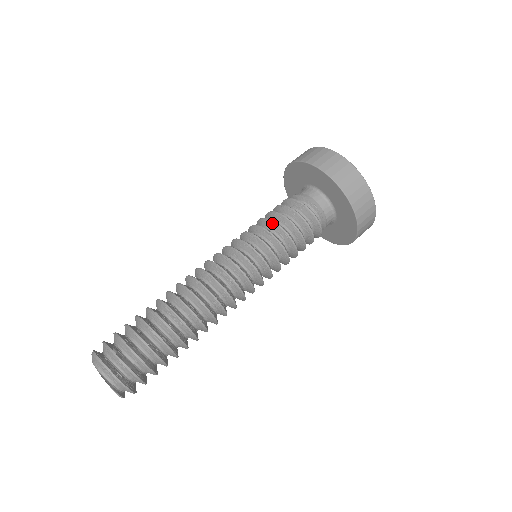
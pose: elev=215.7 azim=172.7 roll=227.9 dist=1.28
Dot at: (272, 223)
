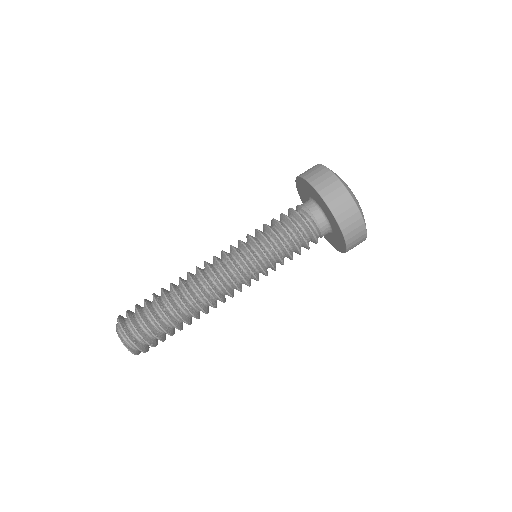
Dot at: (265, 225)
